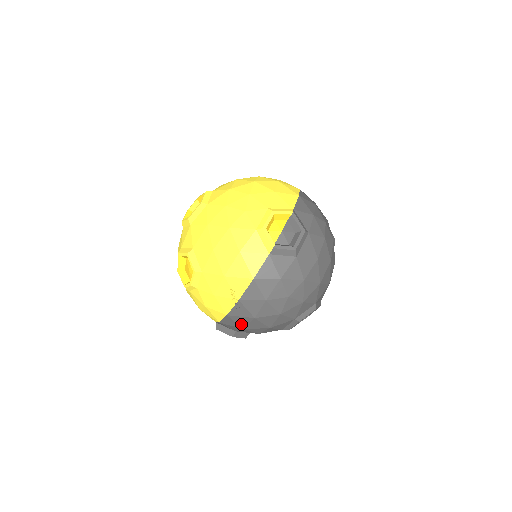
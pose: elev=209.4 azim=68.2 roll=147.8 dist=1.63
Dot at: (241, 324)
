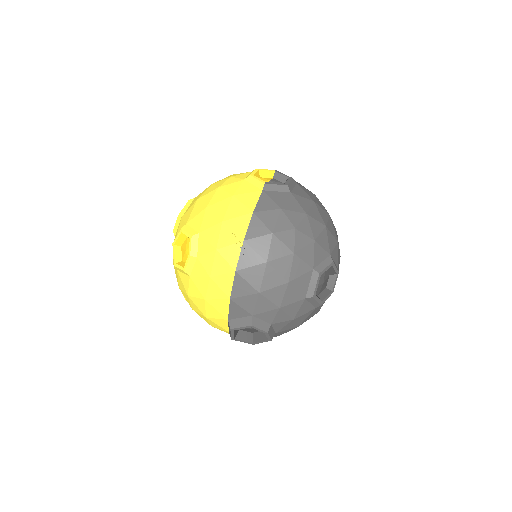
Dot at: (254, 283)
